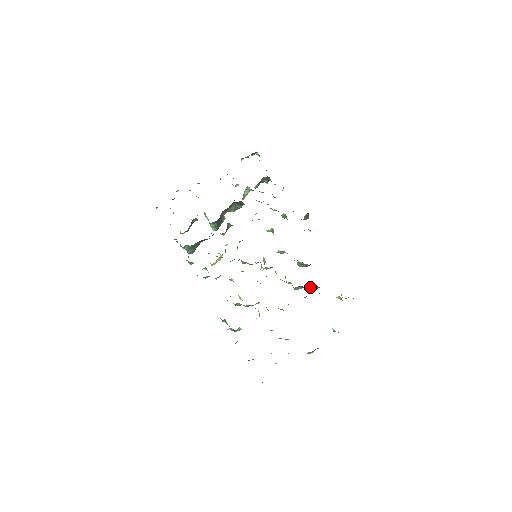
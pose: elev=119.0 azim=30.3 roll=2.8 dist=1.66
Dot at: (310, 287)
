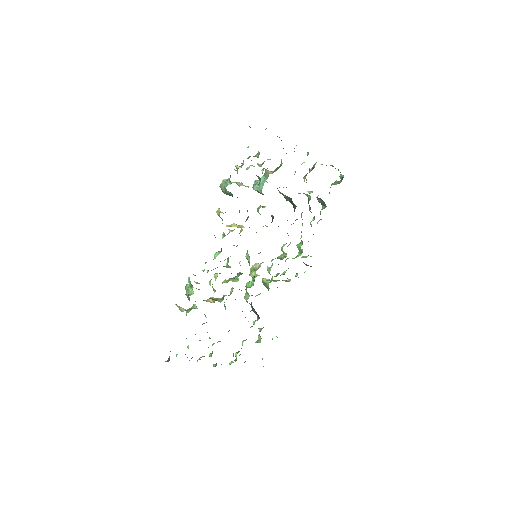
Dot at: (254, 310)
